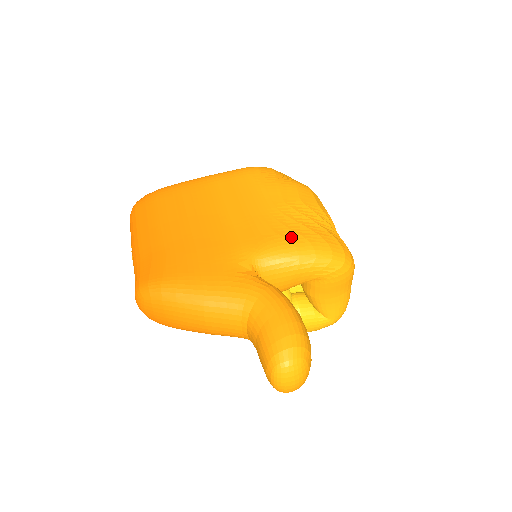
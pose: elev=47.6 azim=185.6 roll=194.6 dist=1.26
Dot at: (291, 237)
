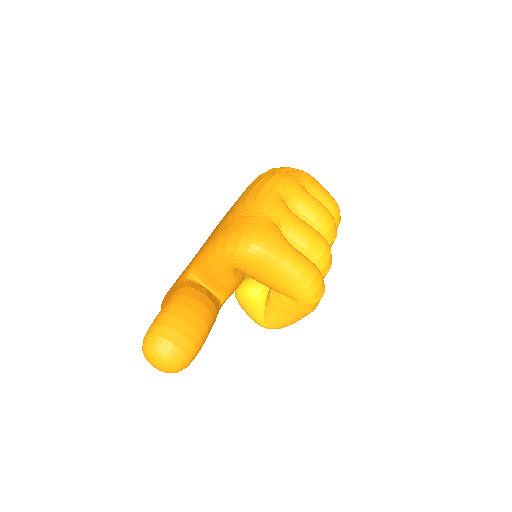
Dot at: (212, 239)
